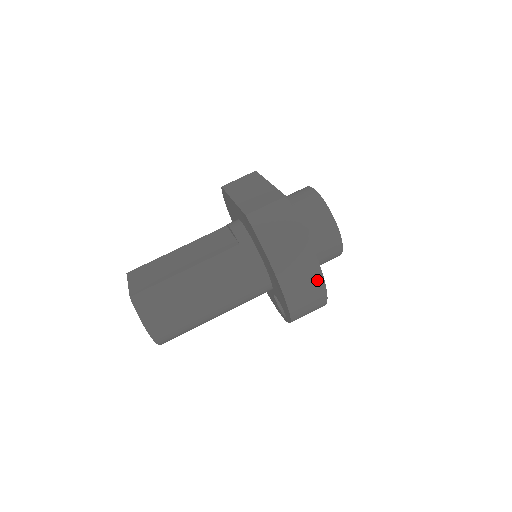
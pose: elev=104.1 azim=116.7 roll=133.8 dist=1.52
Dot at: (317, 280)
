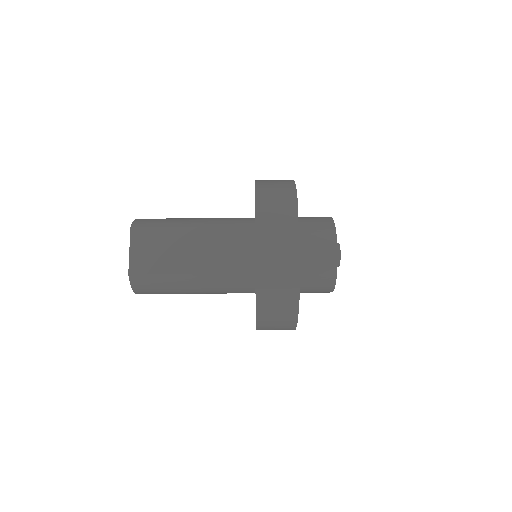
Dot at: occluded
